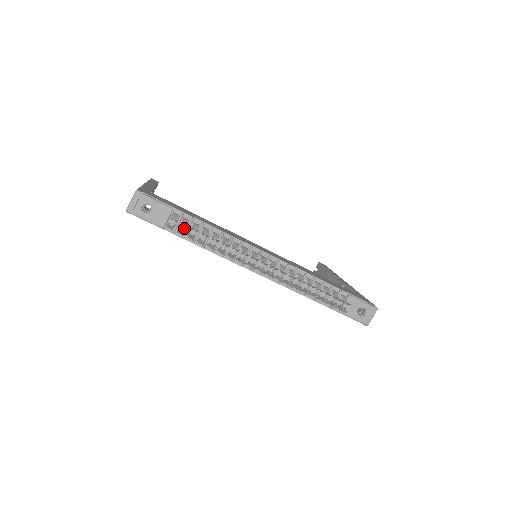
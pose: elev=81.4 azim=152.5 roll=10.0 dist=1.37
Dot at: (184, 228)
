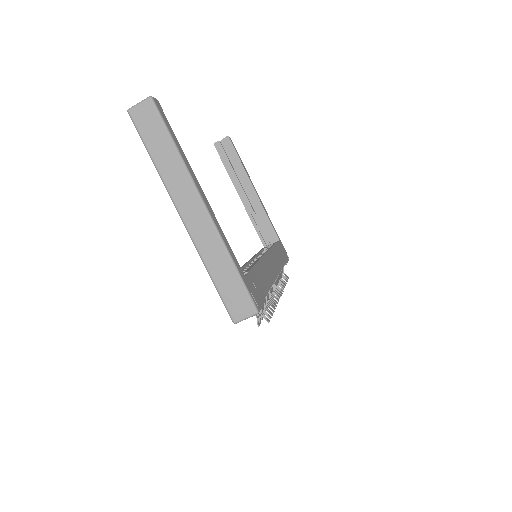
Dot at: occluded
